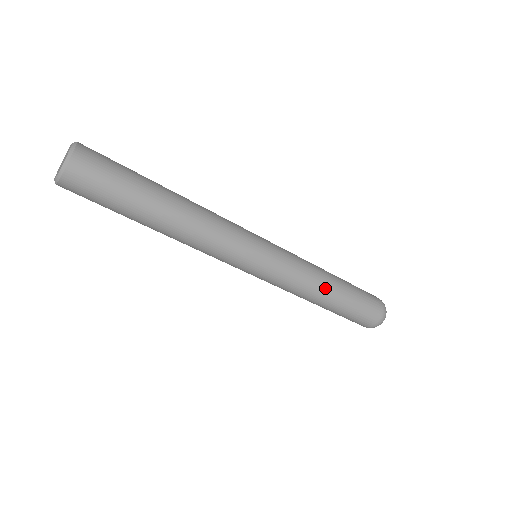
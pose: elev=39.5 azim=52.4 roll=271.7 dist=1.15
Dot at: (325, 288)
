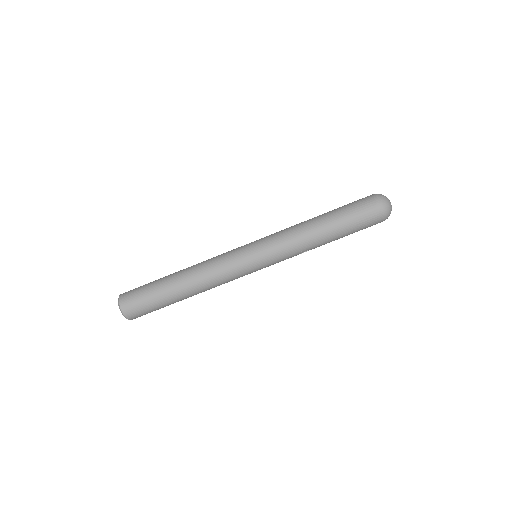
Dot at: (308, 221)
